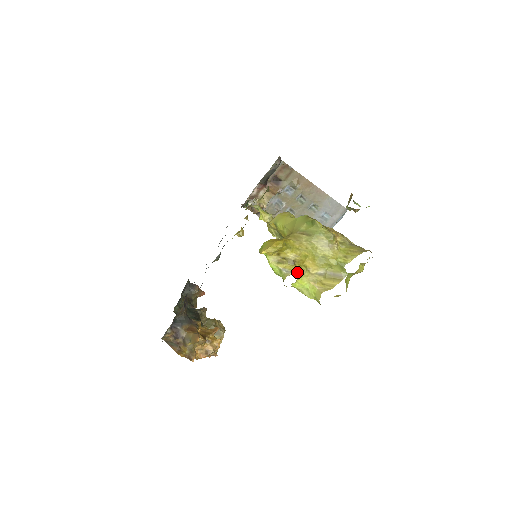
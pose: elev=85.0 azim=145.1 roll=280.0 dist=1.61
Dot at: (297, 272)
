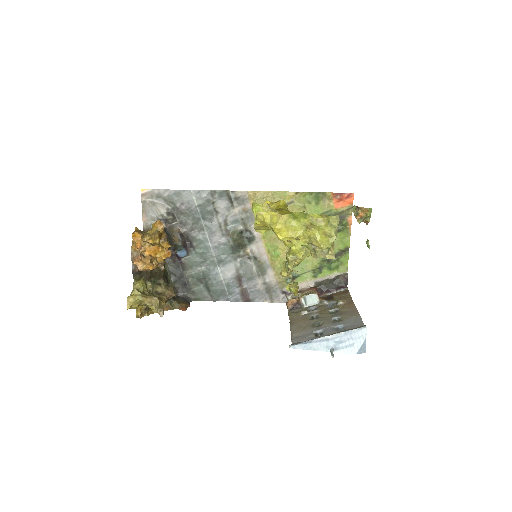
Dot at: (271, 209)
